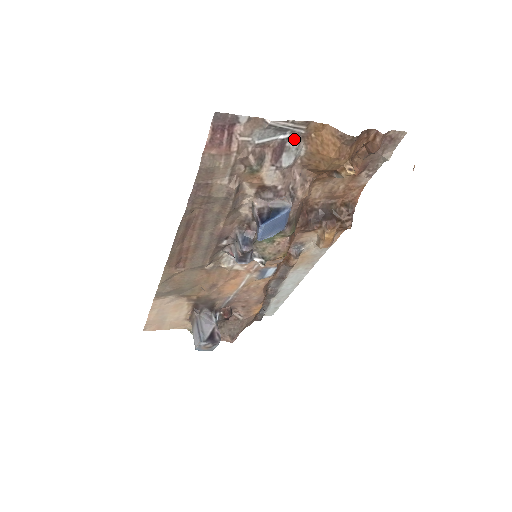
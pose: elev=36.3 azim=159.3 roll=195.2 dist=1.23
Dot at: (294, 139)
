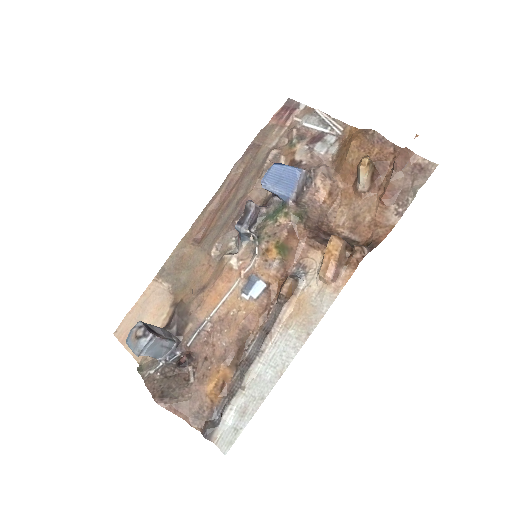
Dot at: (332, 137)
